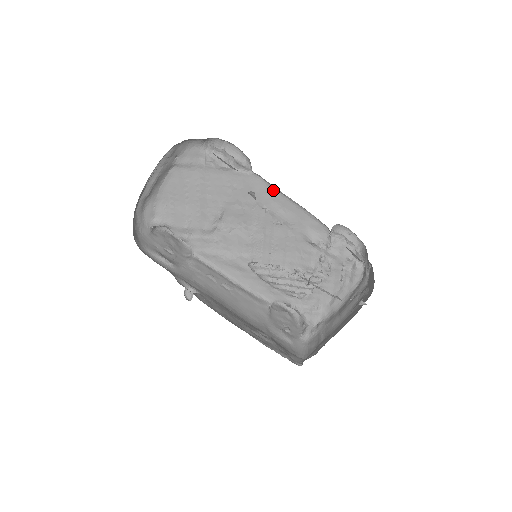
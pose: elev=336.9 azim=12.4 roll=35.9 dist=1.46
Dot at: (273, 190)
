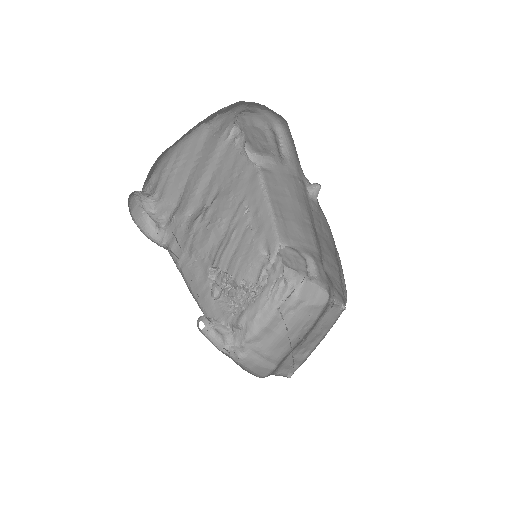
Dot at: (261, 191)
